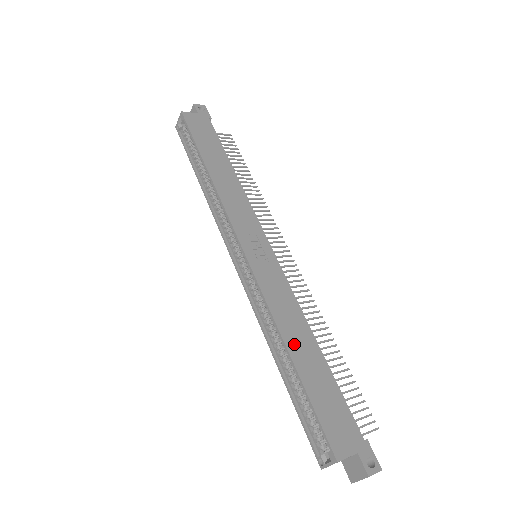
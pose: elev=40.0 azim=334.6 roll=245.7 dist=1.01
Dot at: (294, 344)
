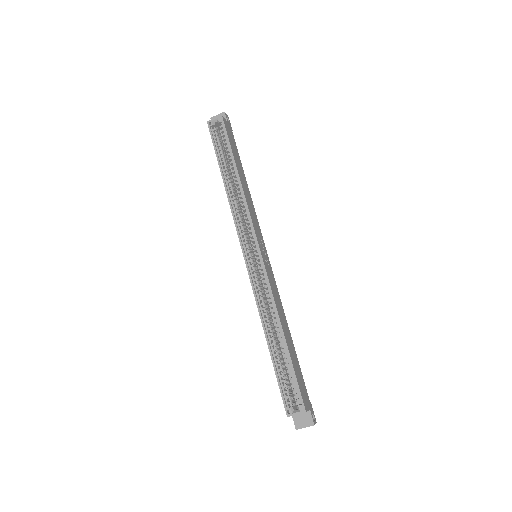
Dot at: (284, 329)
